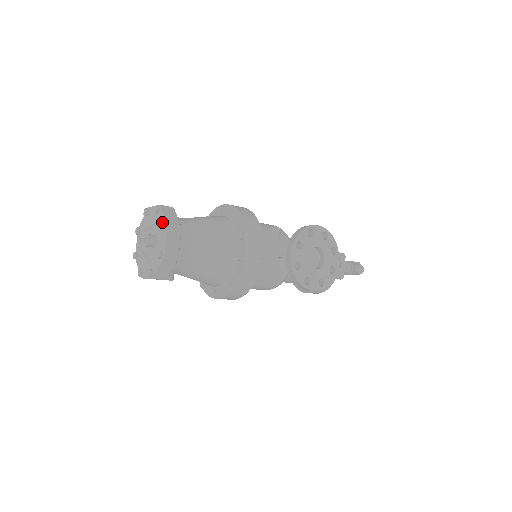
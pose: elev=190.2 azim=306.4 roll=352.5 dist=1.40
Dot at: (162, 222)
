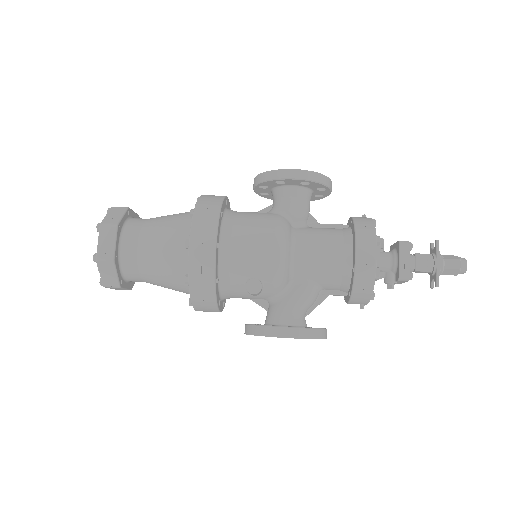
Dot at: (102, 275)
